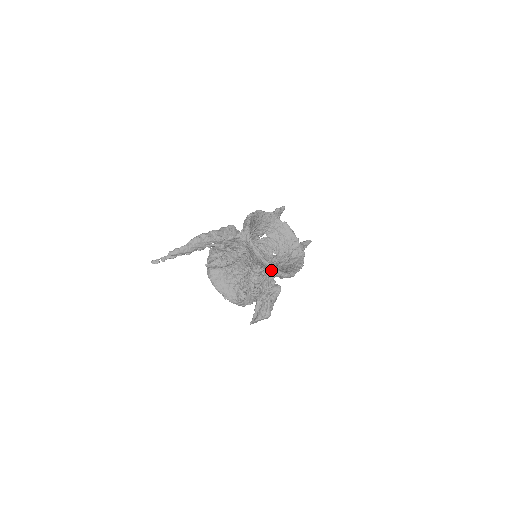
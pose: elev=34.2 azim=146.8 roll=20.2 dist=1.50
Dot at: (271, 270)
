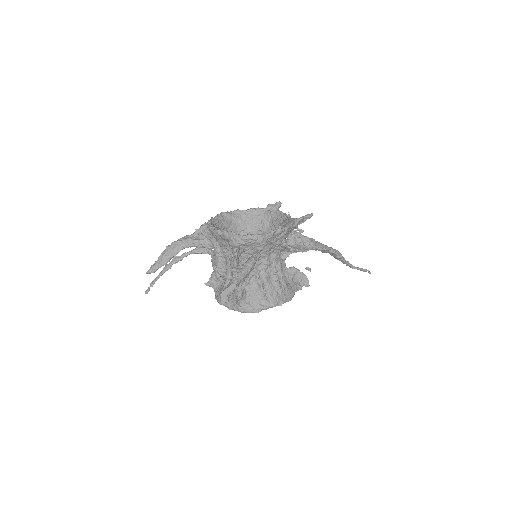
Dot at: (229, 238)
